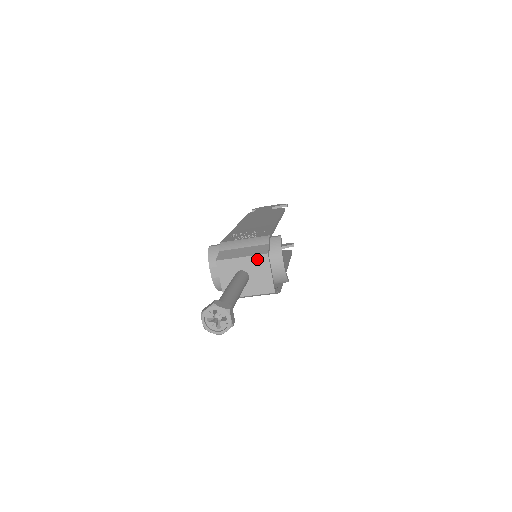
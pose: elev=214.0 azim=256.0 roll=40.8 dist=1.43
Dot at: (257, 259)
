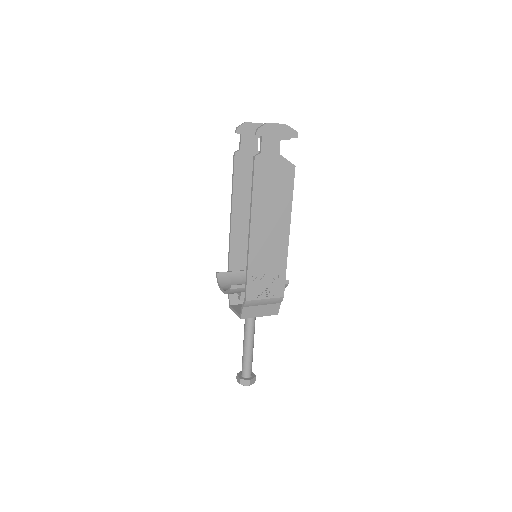
Dot at: (269, 314)
